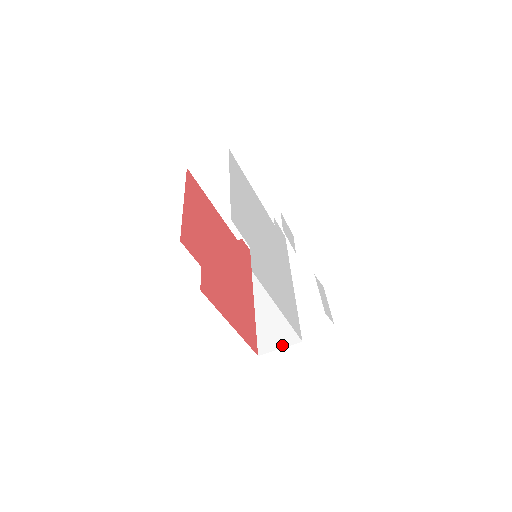
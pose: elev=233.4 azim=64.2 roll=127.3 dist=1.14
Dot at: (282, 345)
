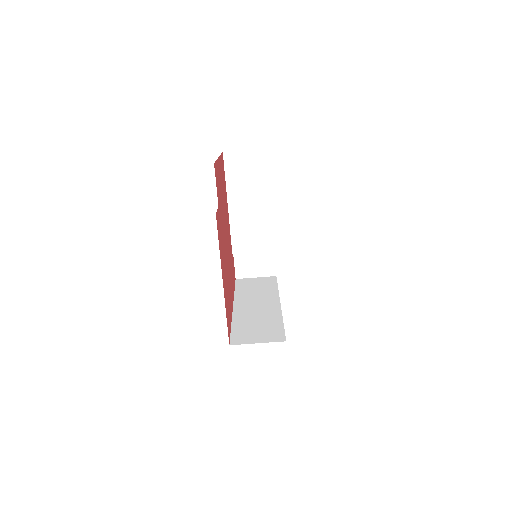
Dot at: (261, 341)
